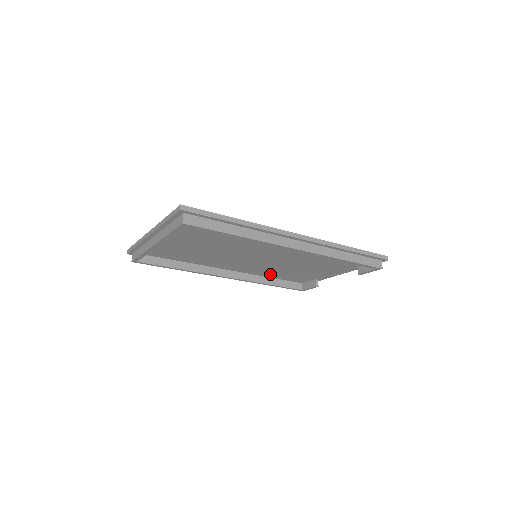
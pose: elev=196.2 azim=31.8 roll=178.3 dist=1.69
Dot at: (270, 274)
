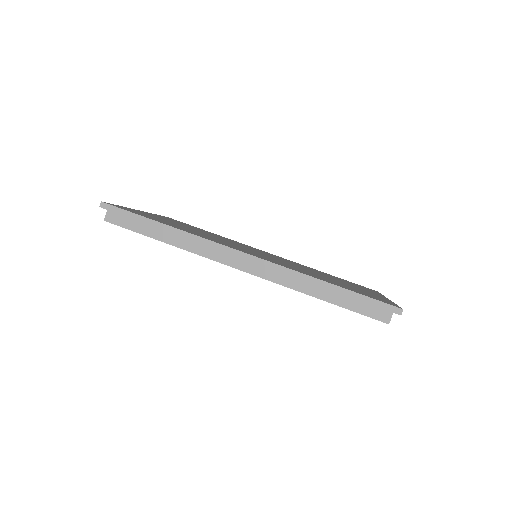
Dot at: occluded
